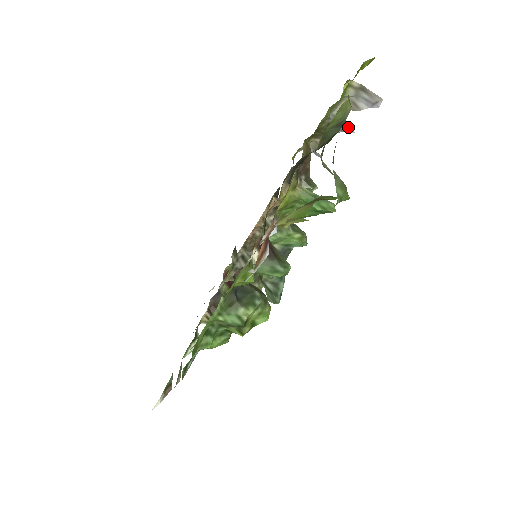
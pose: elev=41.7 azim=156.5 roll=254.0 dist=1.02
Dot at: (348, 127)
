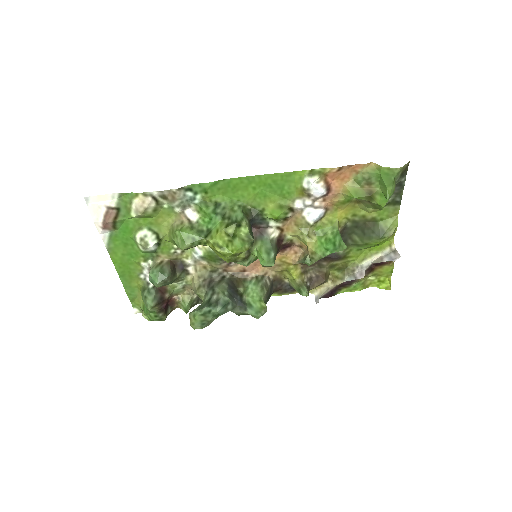
Dot at: (363, 275)
